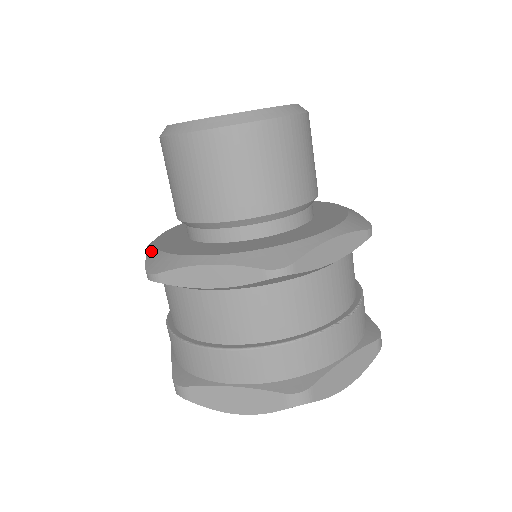
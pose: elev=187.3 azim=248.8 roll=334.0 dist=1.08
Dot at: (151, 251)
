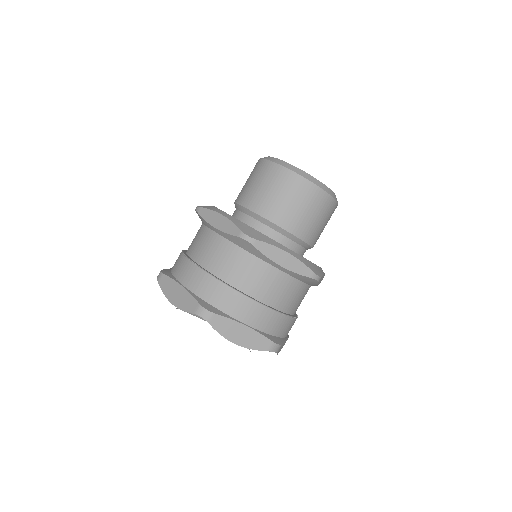
Dot at: (235, 220)
